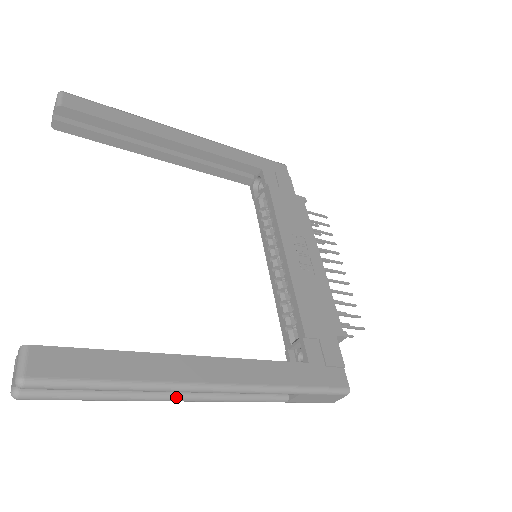
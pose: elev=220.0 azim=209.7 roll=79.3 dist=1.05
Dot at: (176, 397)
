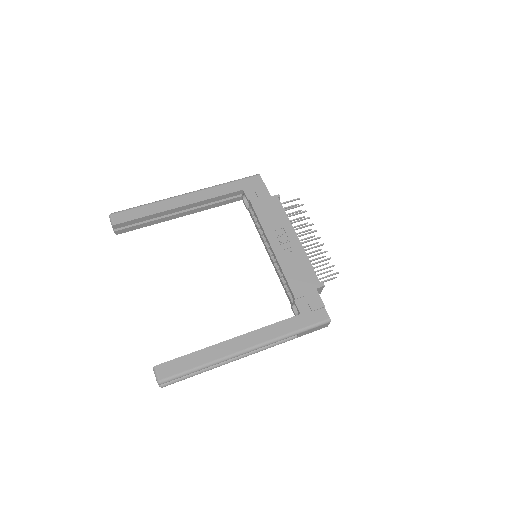
Dot at: (233, 360)
